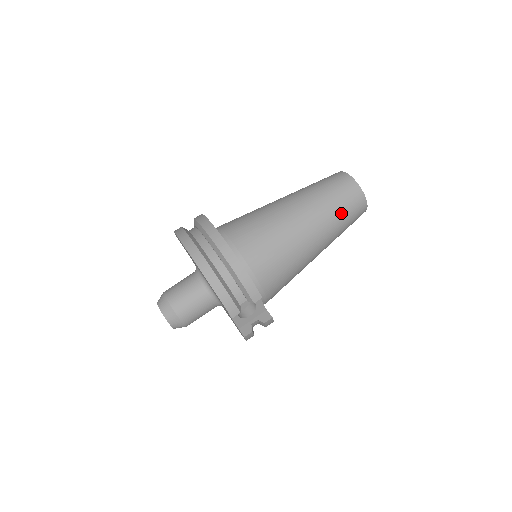
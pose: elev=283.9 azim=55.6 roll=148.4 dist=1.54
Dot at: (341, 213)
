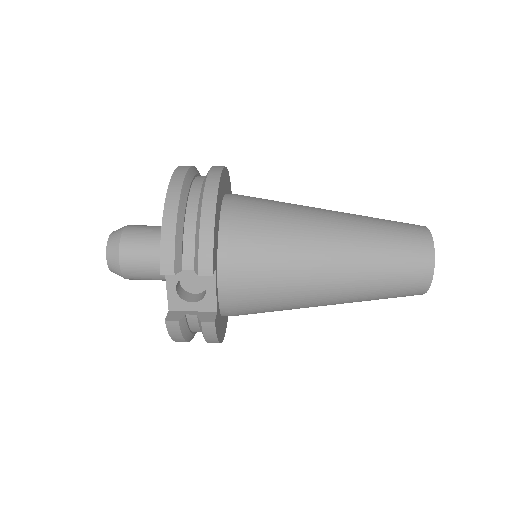
Dot at: (388, 261)
